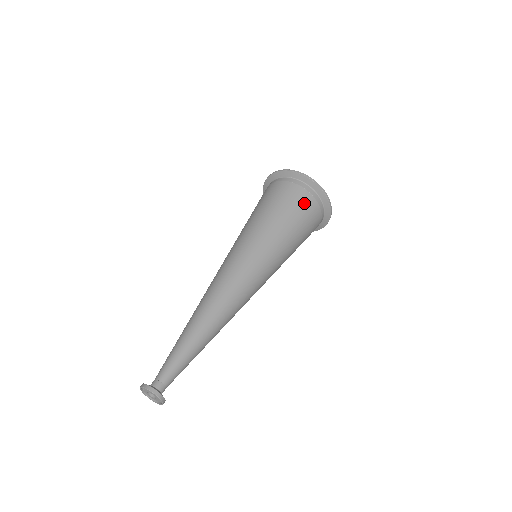
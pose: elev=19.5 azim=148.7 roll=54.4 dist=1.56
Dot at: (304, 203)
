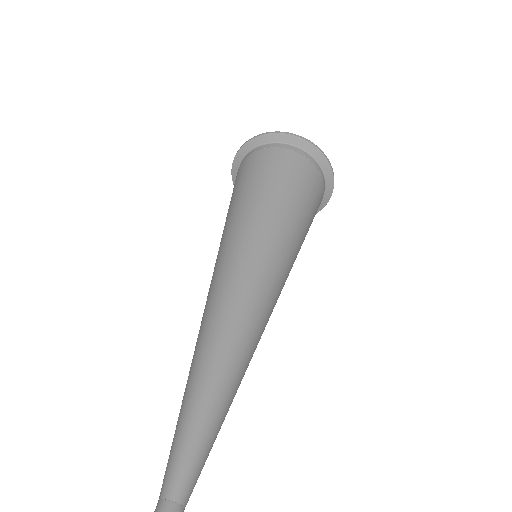
Dot at: (257, 162)
